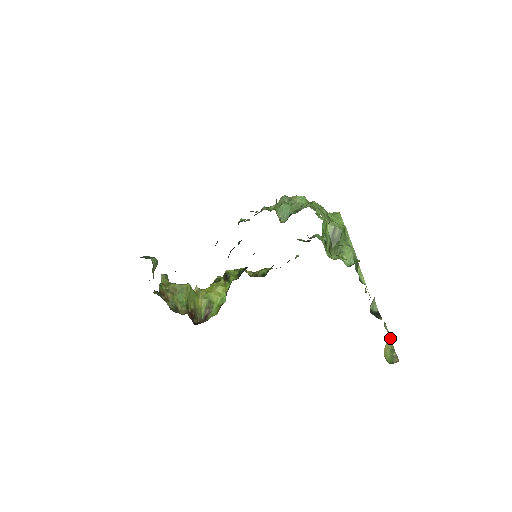
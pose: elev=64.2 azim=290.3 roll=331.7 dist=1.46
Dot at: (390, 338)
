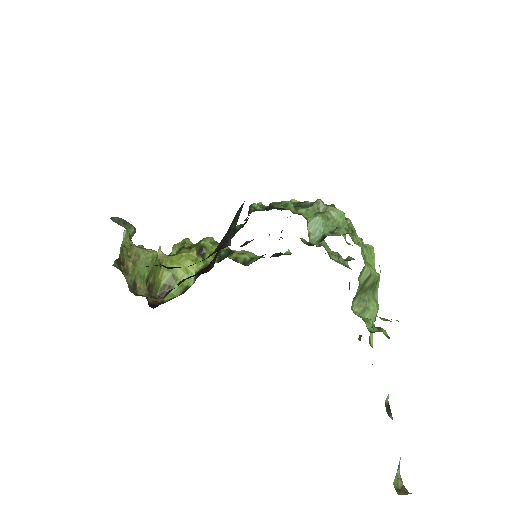
Dot at: occluded
